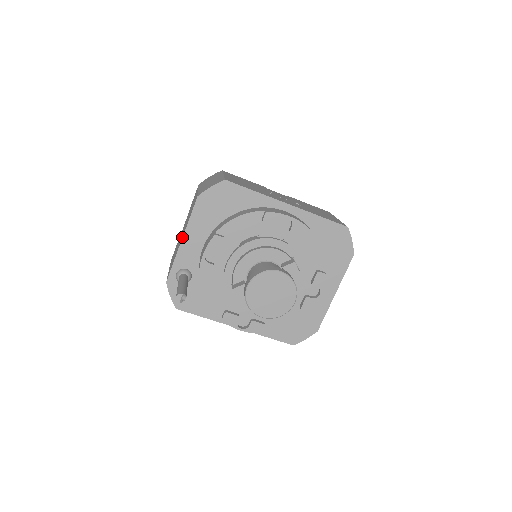
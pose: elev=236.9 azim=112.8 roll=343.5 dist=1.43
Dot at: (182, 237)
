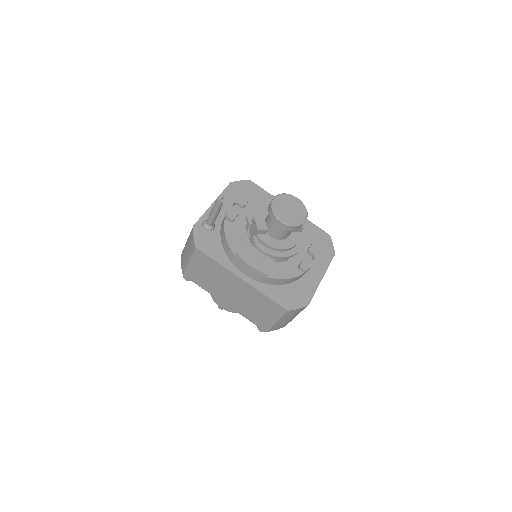
Dot at: (214, 201)
